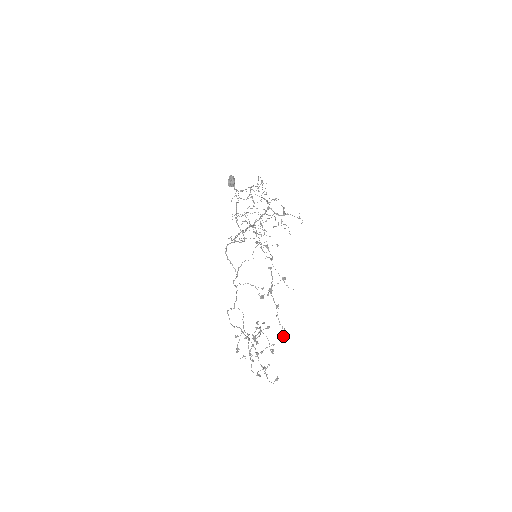
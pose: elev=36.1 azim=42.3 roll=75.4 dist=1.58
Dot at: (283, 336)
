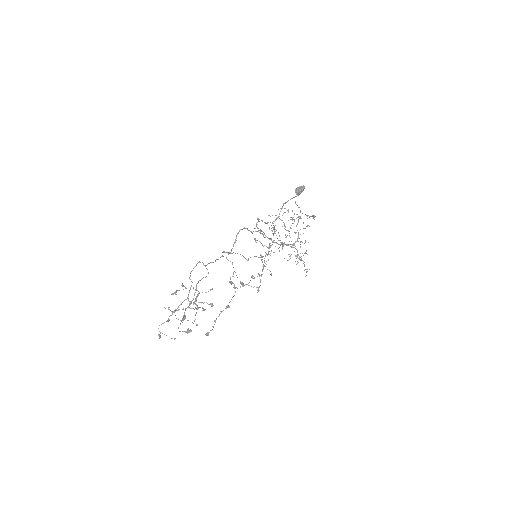
Dot at: (206, 333)
